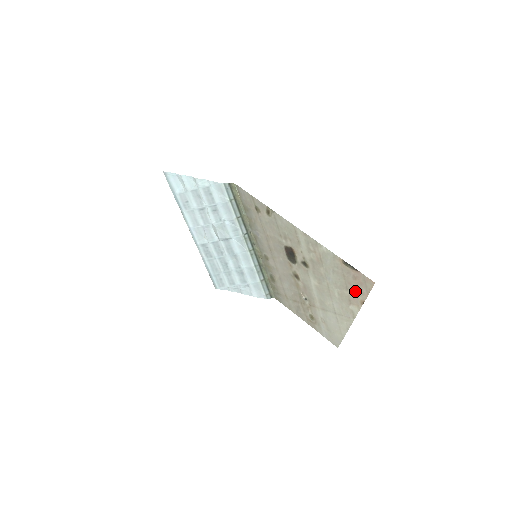
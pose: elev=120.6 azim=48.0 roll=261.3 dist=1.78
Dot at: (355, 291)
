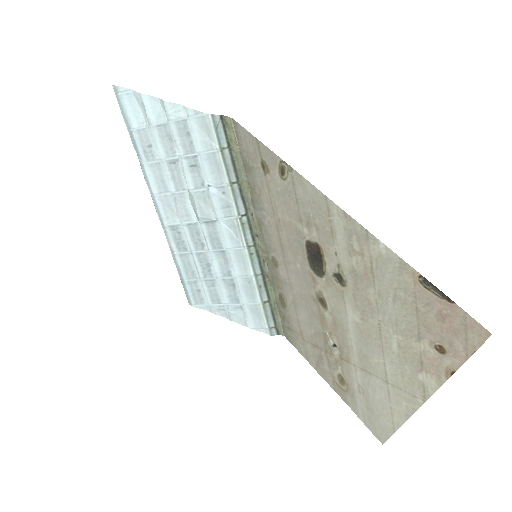
Dot at: (437, 345)
